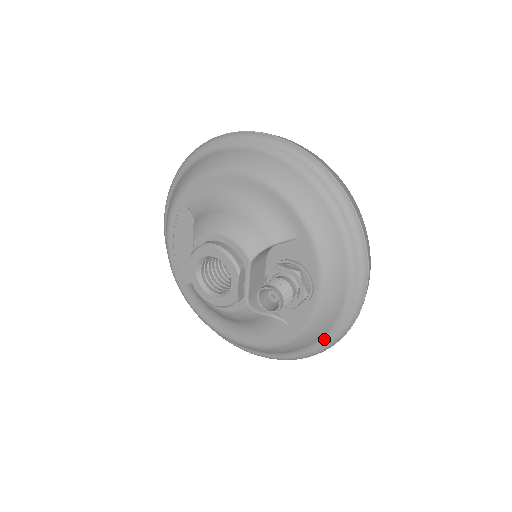
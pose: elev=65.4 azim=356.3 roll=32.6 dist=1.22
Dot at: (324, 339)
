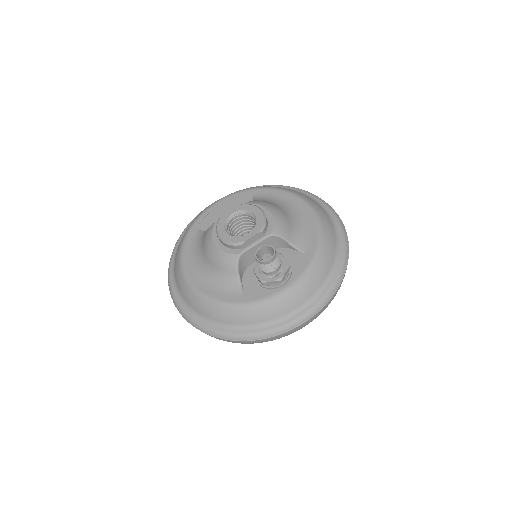
Dot at: (248, 329)
